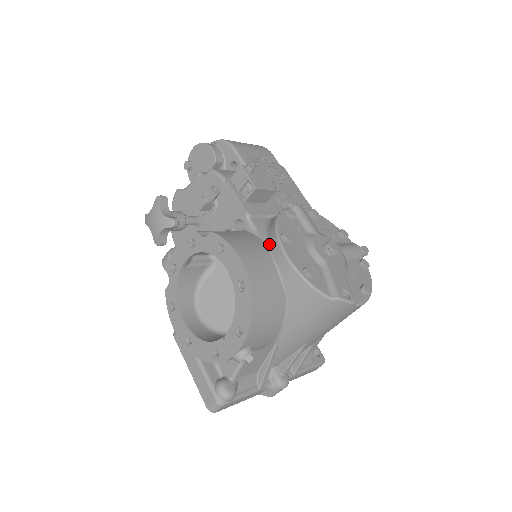
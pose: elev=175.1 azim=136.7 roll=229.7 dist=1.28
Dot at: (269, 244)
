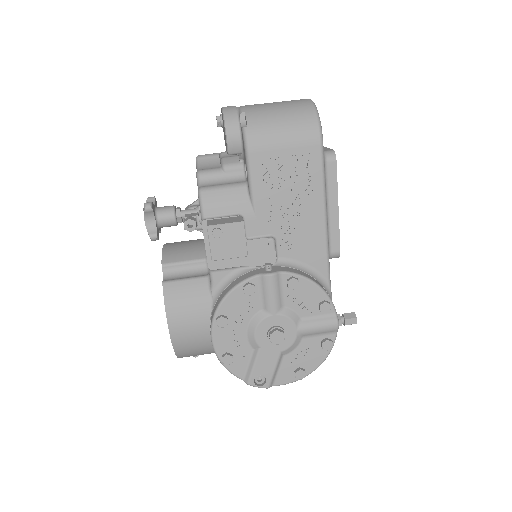
Dot at: (212, 311)
